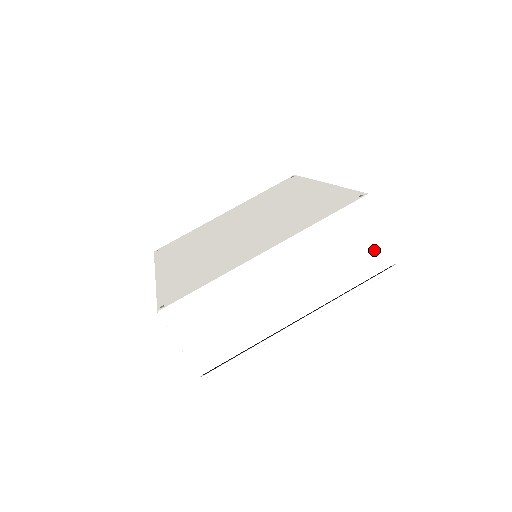
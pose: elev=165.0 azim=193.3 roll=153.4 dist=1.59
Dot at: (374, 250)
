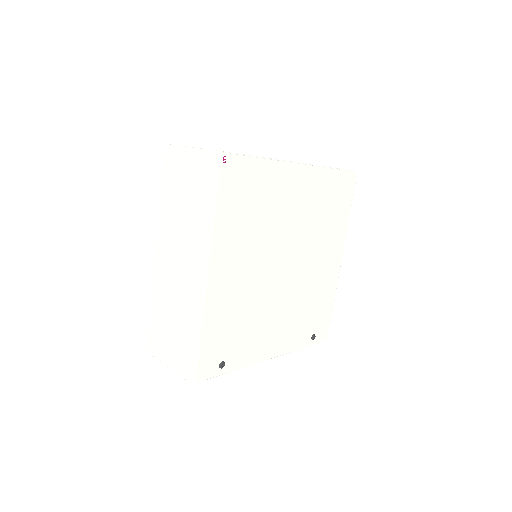
Dot at: (197, 166)
